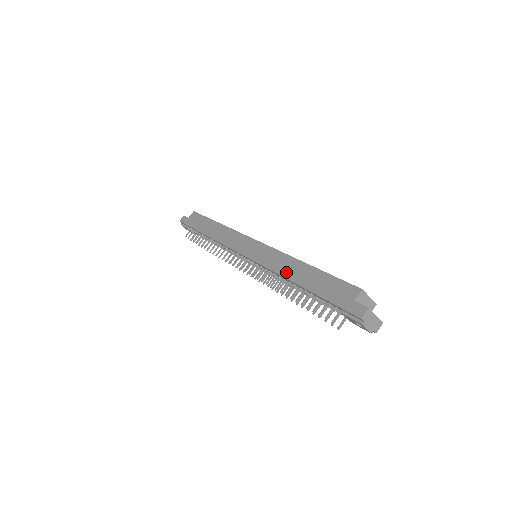
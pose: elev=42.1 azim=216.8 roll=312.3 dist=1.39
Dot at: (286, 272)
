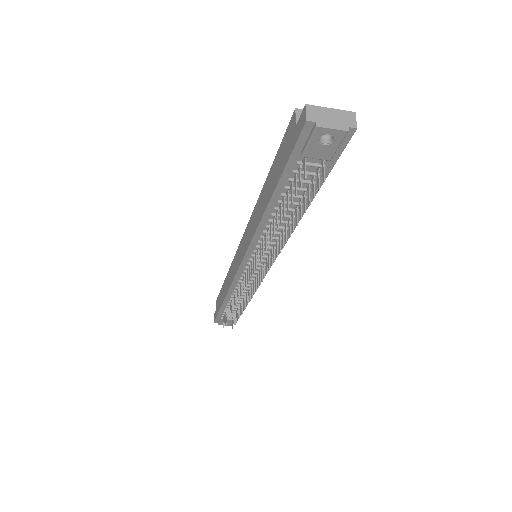
Dot at: (259, 216)
